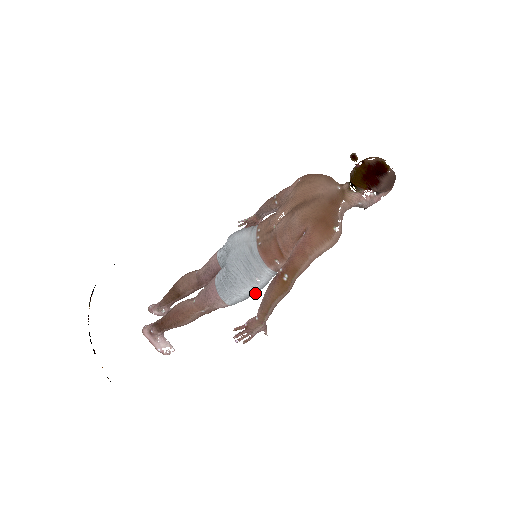
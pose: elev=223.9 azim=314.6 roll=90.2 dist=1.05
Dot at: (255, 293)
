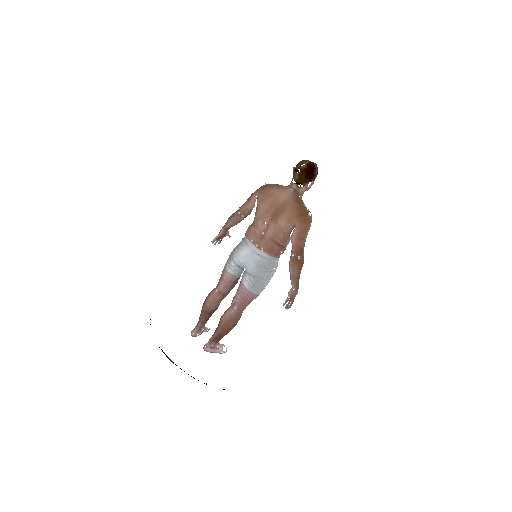
Dot at: occluded
